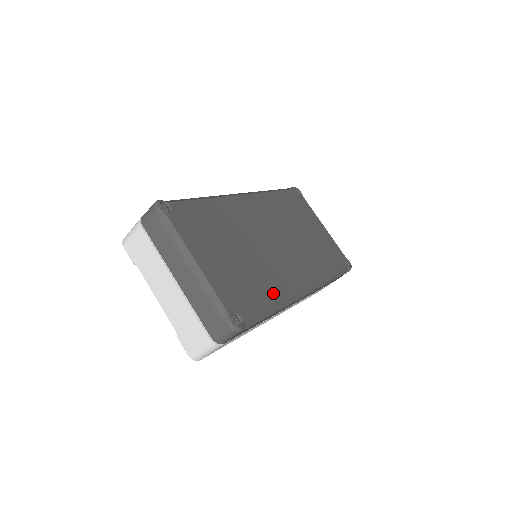
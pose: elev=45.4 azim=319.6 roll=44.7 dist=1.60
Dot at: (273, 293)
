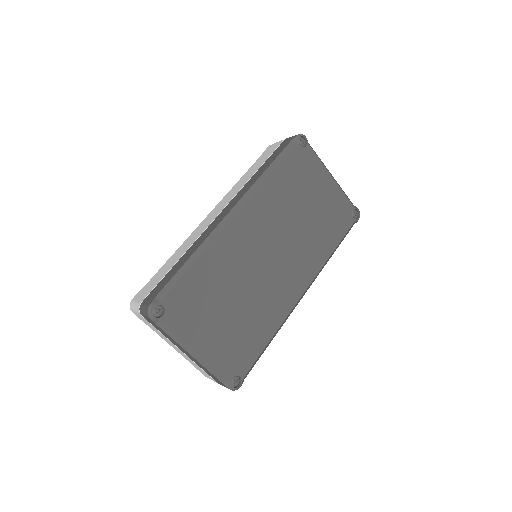
Dot at: (269, 327)
